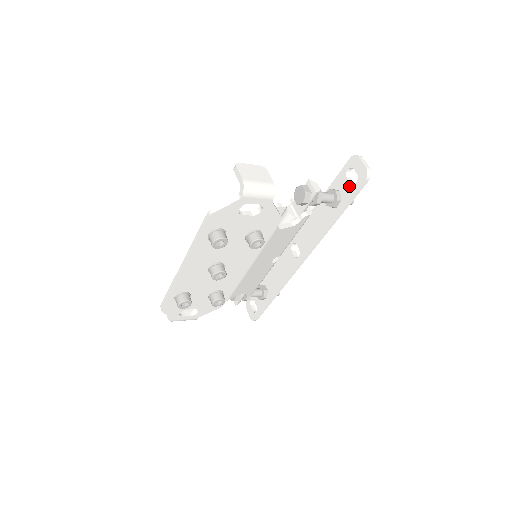
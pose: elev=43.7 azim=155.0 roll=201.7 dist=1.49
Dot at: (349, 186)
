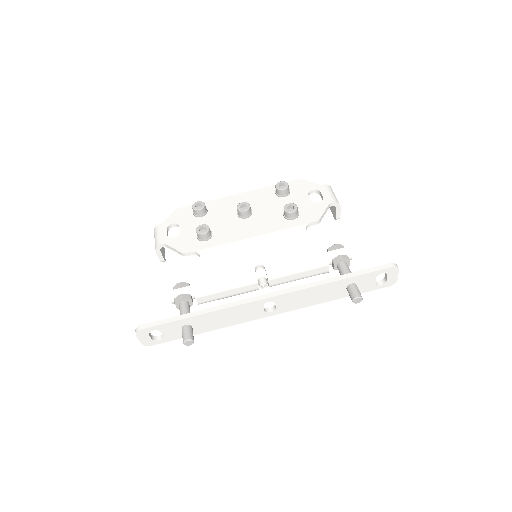
Dot at: occluded
